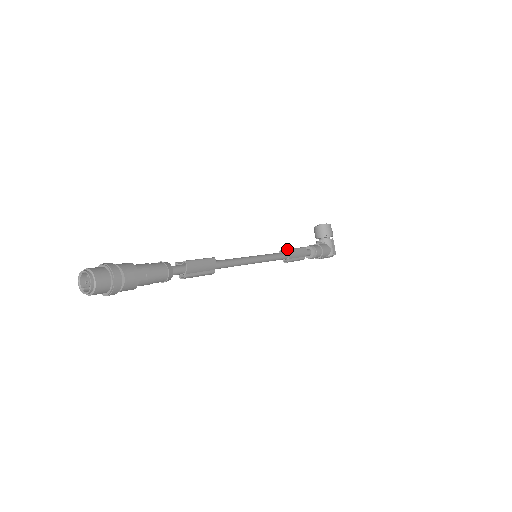
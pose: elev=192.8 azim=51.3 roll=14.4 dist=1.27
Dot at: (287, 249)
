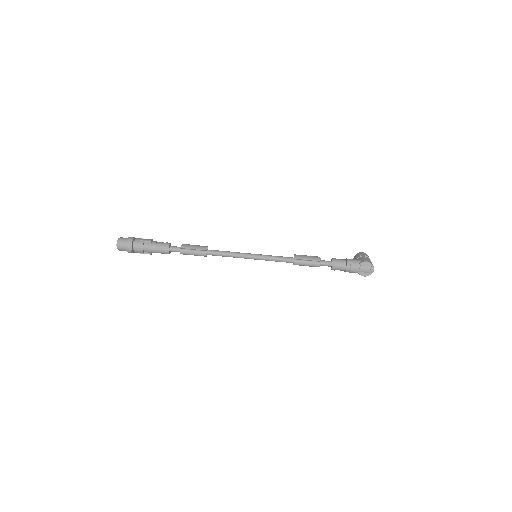
Dot at: occluded
